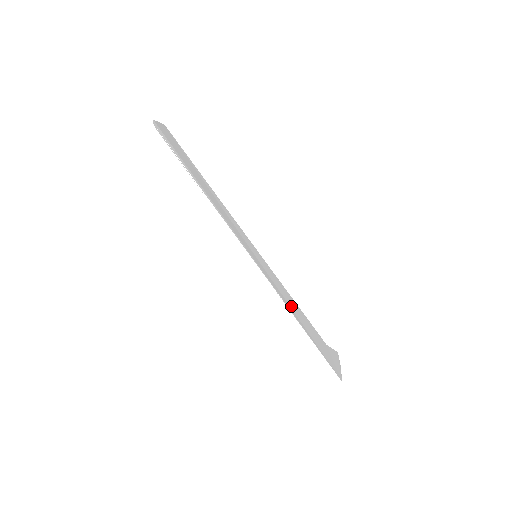
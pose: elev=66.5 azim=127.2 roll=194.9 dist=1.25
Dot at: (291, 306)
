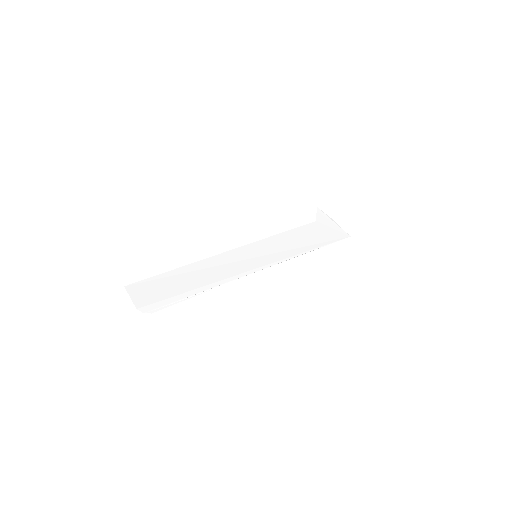
Dot at: (295, 246)
